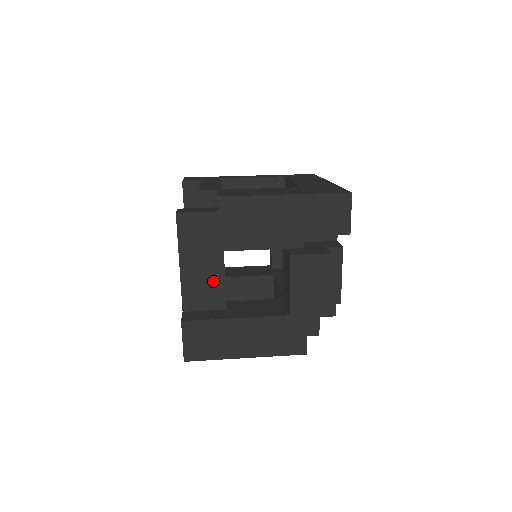
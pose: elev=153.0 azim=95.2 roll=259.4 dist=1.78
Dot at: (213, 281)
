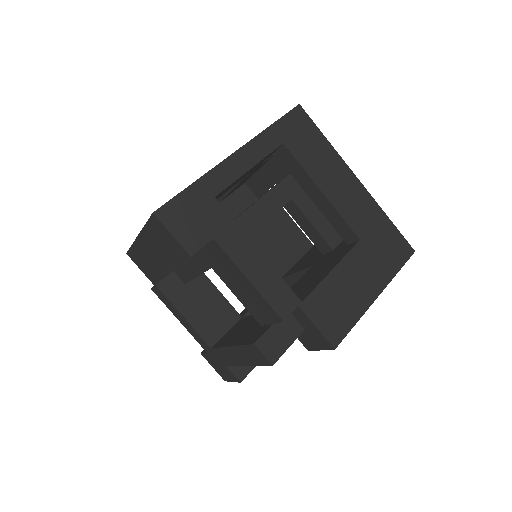
Dot at: occluded
